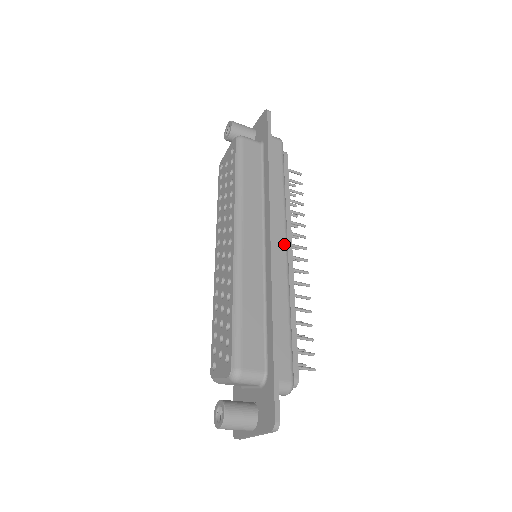
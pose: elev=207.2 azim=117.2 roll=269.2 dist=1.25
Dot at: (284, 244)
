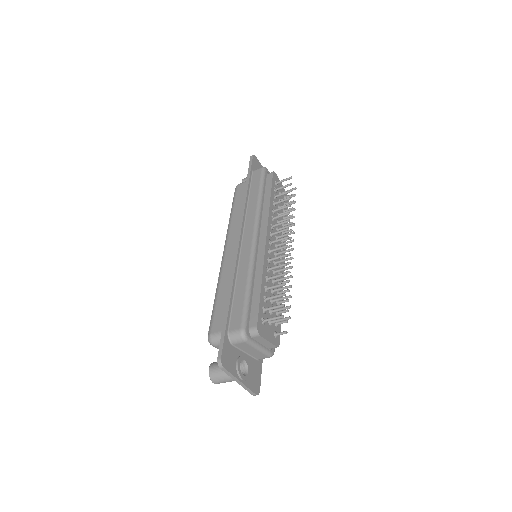
Dot at: (251, 236)
